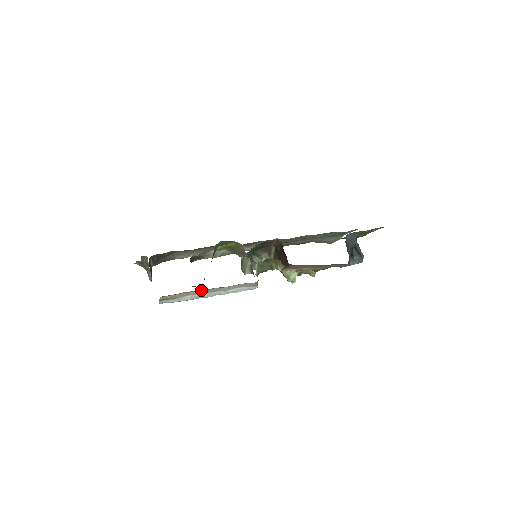
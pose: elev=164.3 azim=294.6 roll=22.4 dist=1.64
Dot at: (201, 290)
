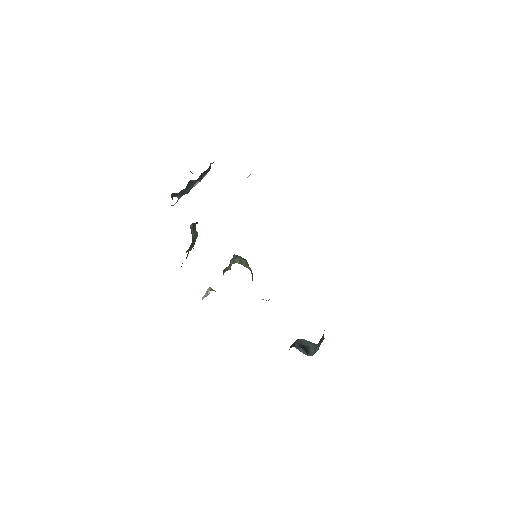
Dot at: occluded
